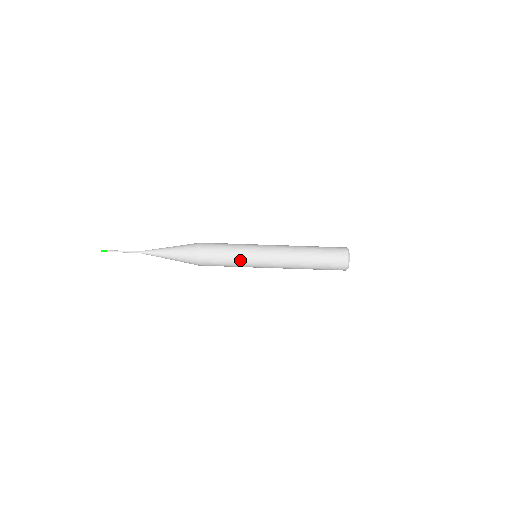
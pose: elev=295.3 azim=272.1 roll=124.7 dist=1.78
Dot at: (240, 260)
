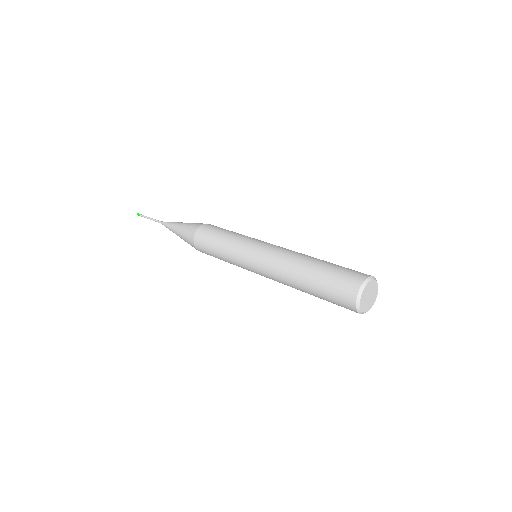
Dot at: (238, 237)
